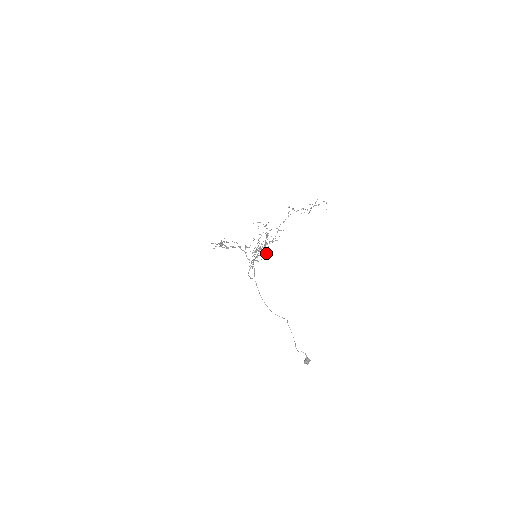
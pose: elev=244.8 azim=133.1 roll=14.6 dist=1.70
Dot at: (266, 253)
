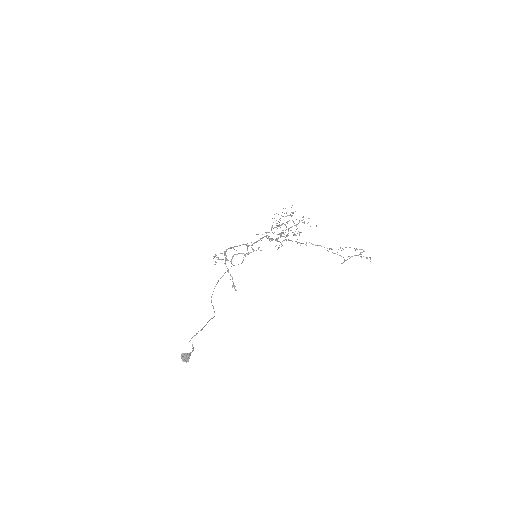
Dot at: (275, 246)
